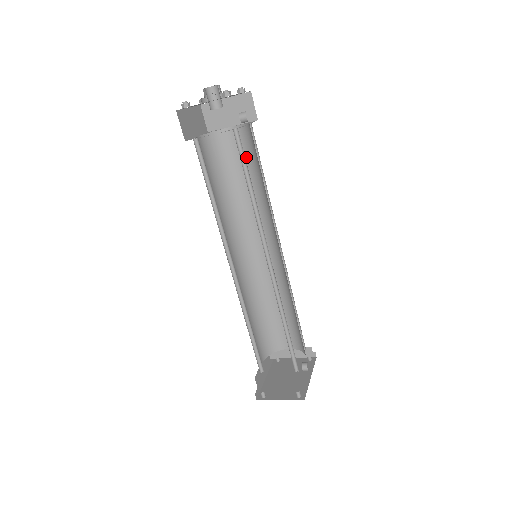
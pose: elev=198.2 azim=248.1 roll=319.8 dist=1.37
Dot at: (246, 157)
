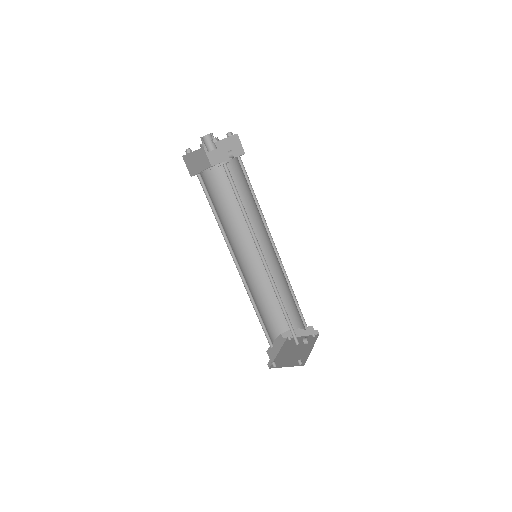
Dot at: (241, 182)
